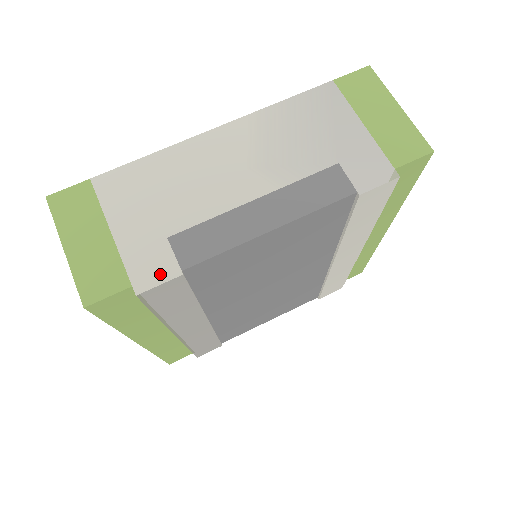
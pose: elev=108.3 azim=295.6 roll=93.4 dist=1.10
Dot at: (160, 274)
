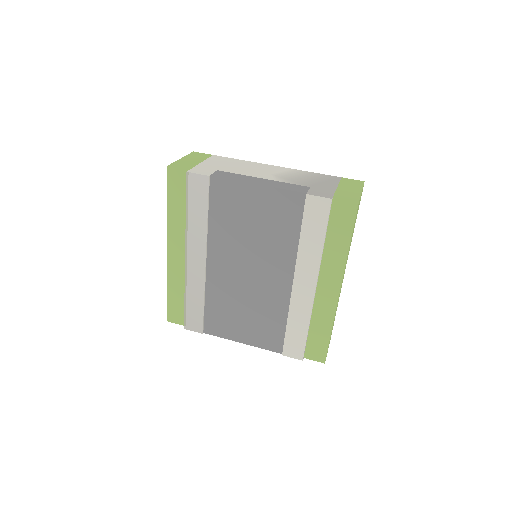
Dot at: (202, 173)
